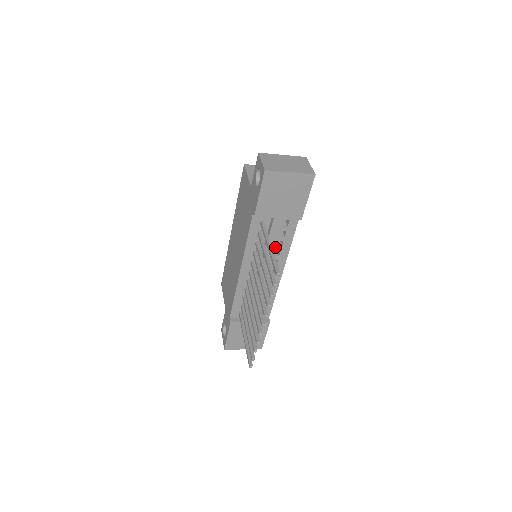
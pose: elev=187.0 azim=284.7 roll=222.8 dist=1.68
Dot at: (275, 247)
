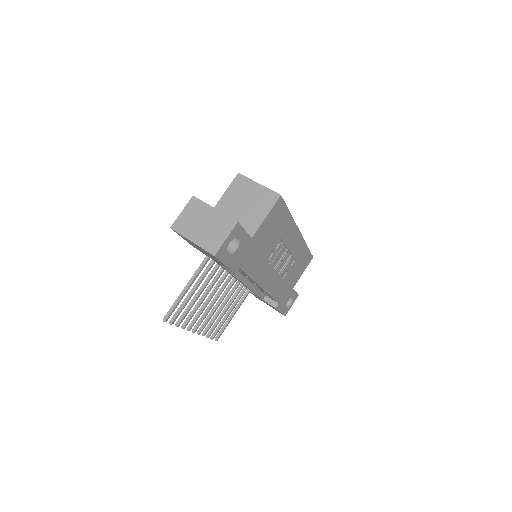
Dot at: occluded
